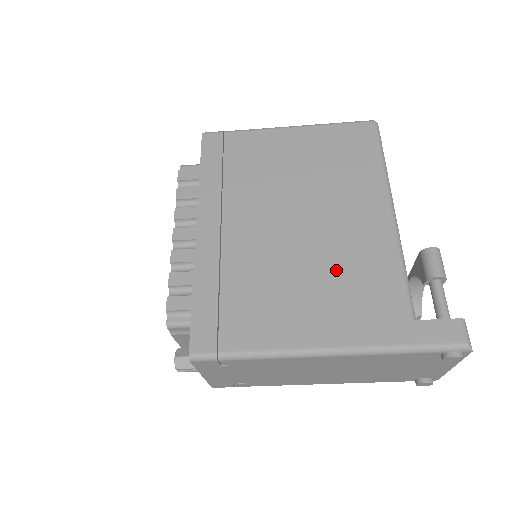
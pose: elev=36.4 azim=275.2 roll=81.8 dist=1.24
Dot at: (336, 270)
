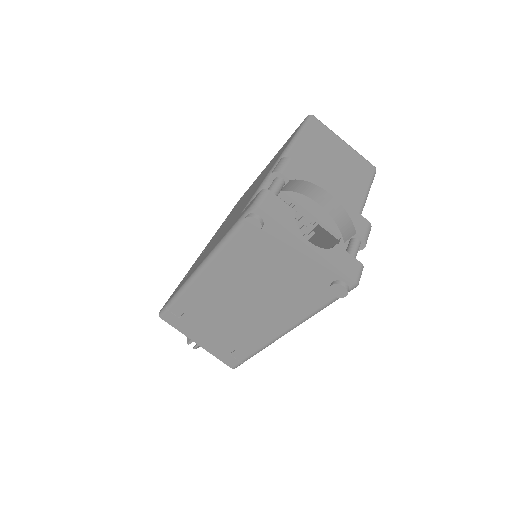
Dot at: occluded
